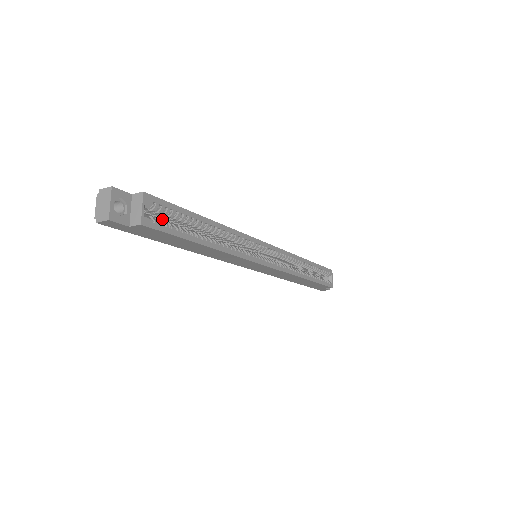
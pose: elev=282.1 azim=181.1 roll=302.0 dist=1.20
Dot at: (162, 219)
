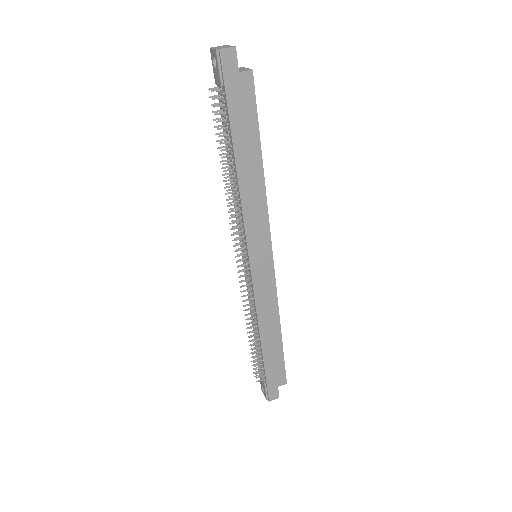
Dot at: occluded
